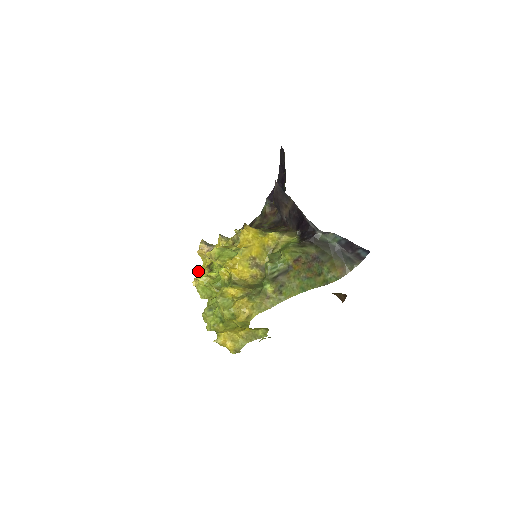
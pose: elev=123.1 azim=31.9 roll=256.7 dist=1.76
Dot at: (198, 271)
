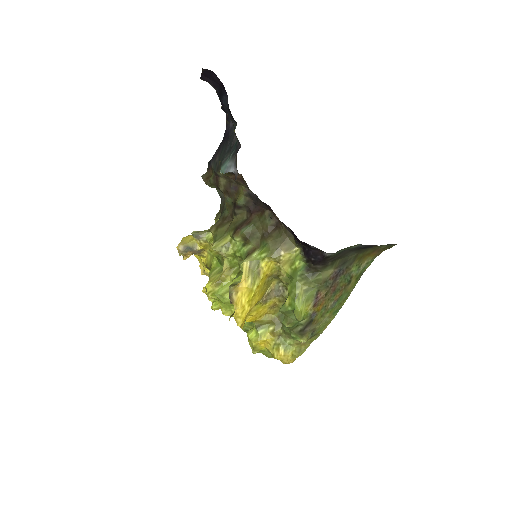
Dot at: (196, 257)
